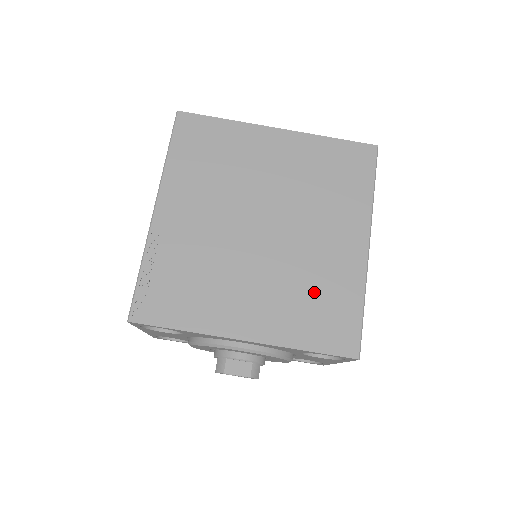
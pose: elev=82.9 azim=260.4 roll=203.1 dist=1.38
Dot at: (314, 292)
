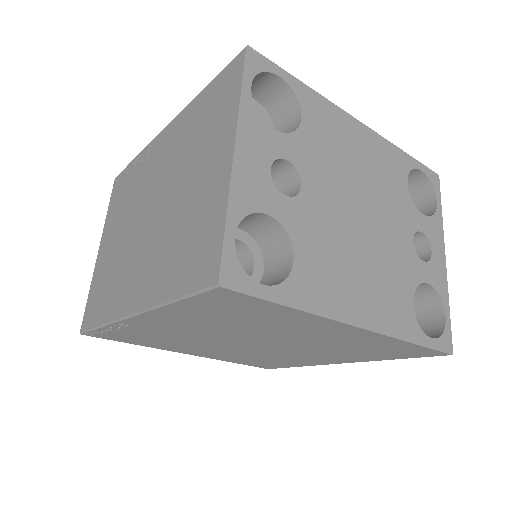
Dot at: (266, 360)
